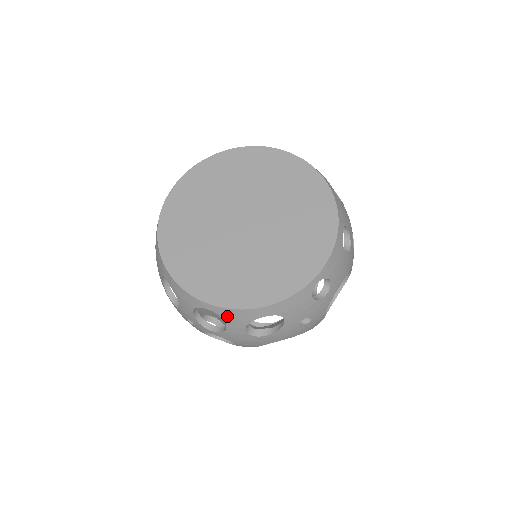
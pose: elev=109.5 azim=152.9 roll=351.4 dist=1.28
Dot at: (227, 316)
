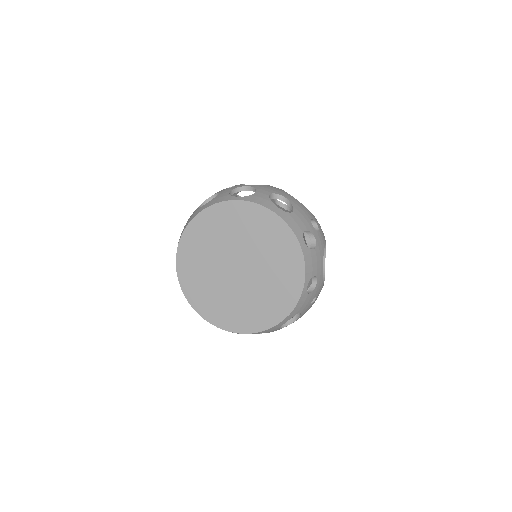
Dot at: (265, 332)
